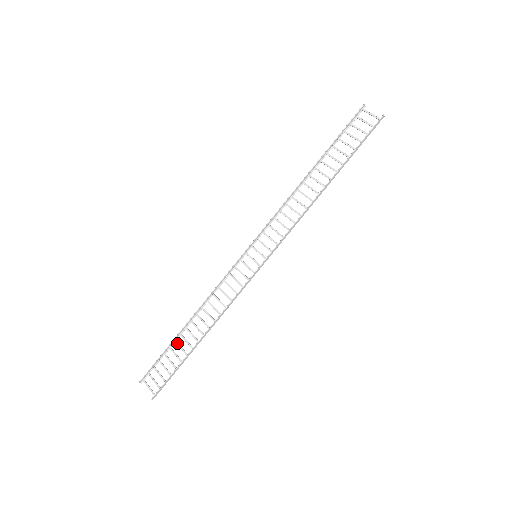
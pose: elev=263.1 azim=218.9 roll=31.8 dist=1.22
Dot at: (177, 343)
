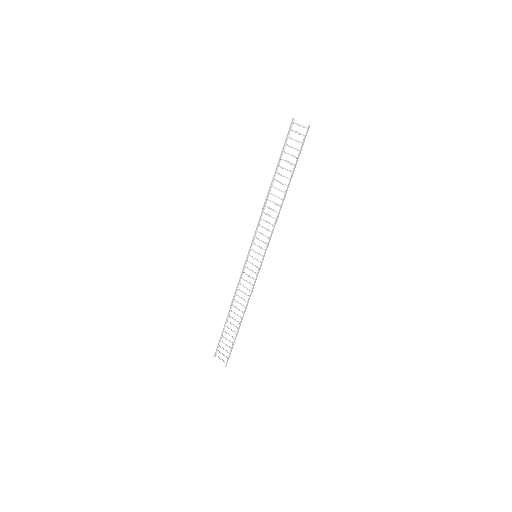
Dot at: (227, 327)
